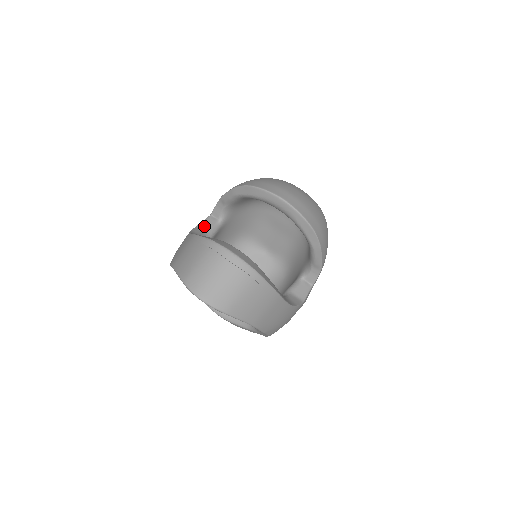
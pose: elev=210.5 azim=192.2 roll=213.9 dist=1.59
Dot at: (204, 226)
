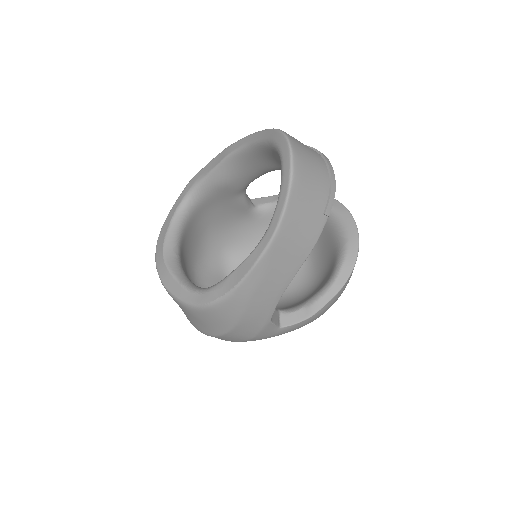
Dot at: occluded
